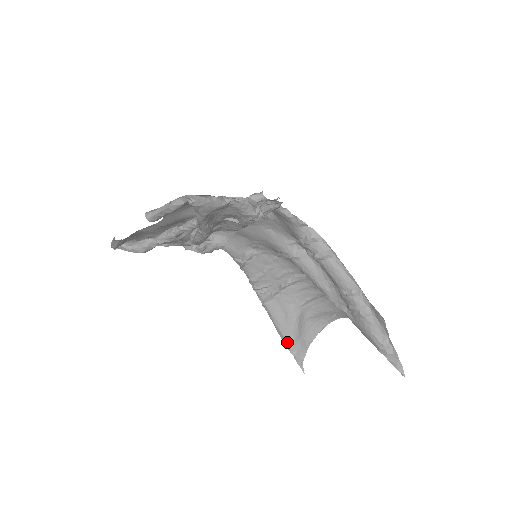
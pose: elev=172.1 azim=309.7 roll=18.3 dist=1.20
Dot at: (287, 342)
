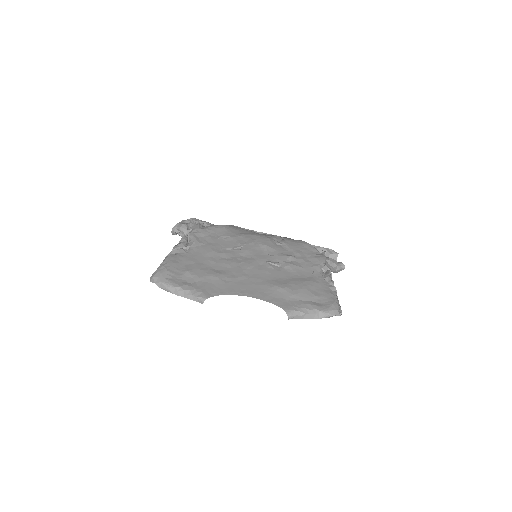
Dot at: occluded
